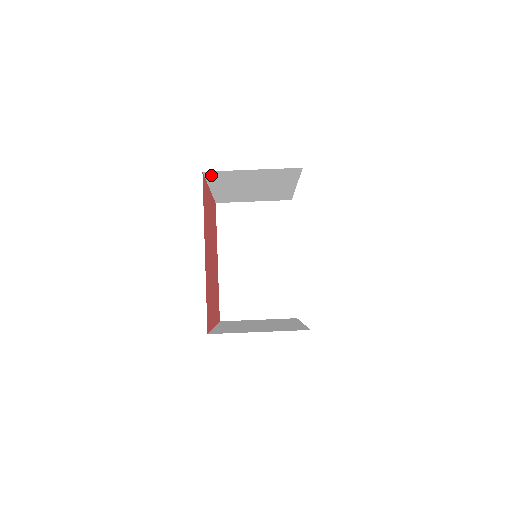
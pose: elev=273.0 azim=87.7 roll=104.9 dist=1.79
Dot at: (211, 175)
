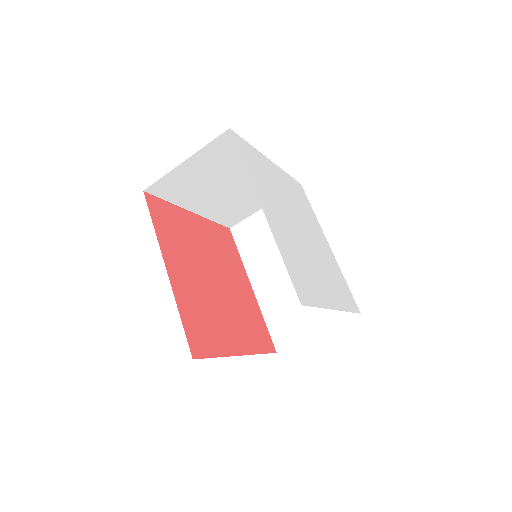
Dot at: (160, 191)
